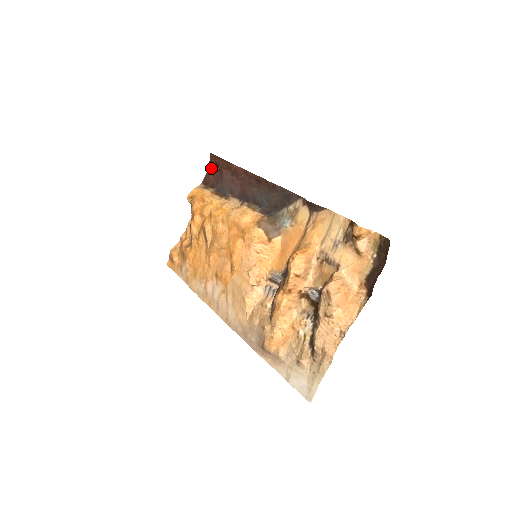
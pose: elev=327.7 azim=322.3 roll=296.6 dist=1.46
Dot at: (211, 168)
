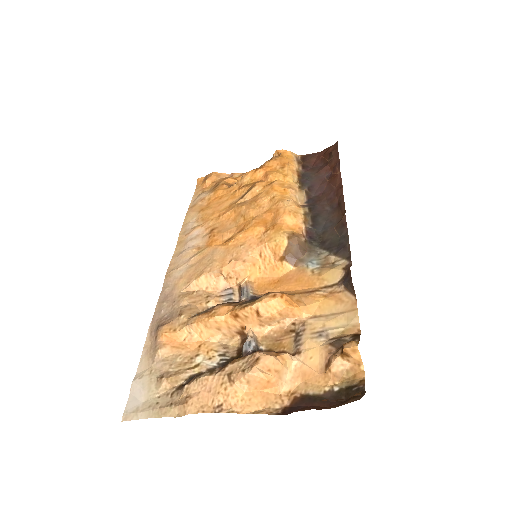
Dot at: (323, 153)
